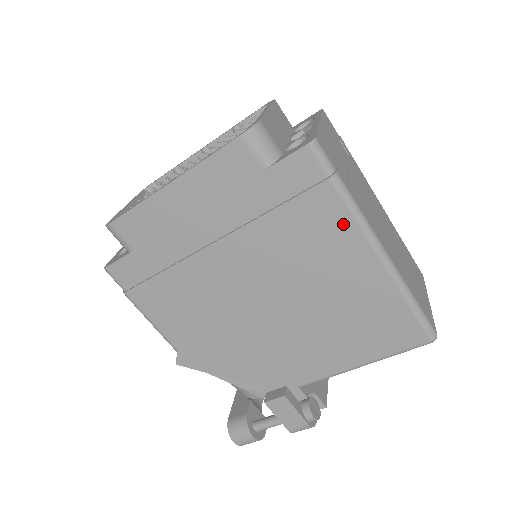
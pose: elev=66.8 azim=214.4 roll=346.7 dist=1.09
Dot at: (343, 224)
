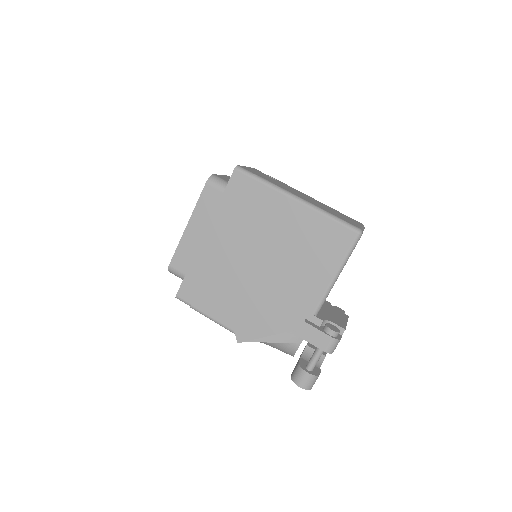
Dot at: (271, 195)
